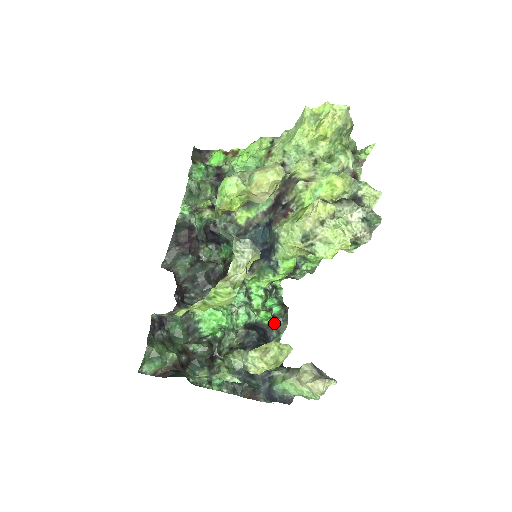
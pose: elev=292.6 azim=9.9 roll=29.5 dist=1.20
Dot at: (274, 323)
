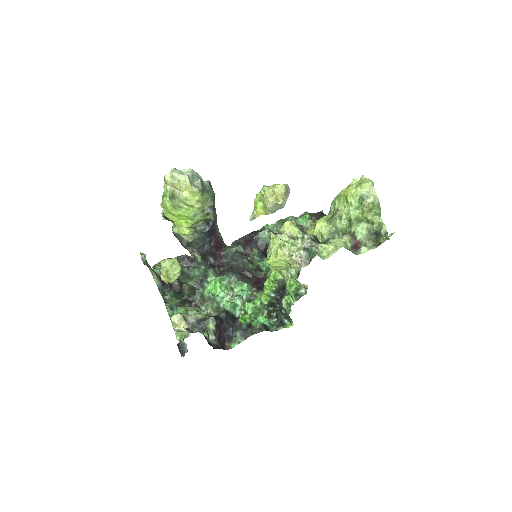
Dot at: (245, 328)
